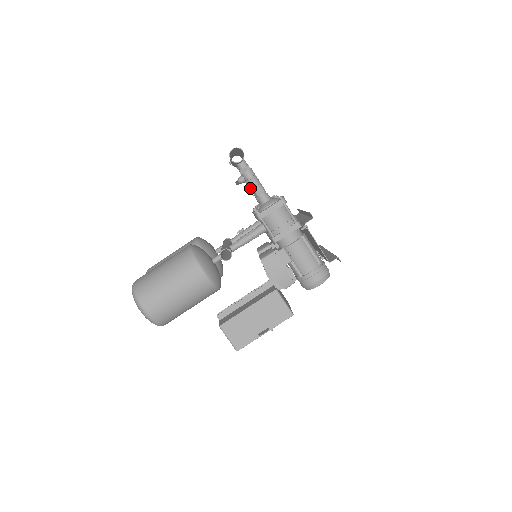
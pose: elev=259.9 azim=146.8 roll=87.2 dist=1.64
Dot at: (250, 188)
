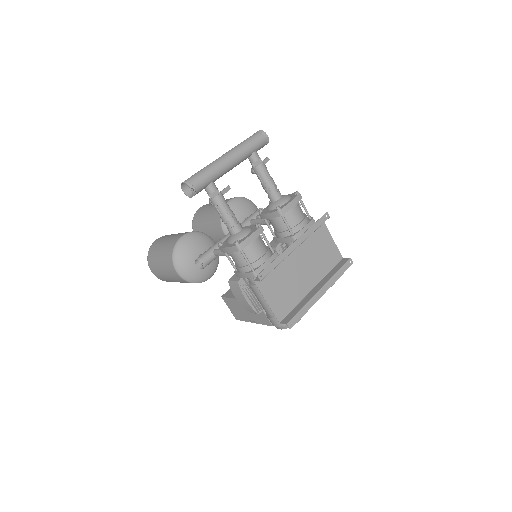
Dot at: (261, 183)
